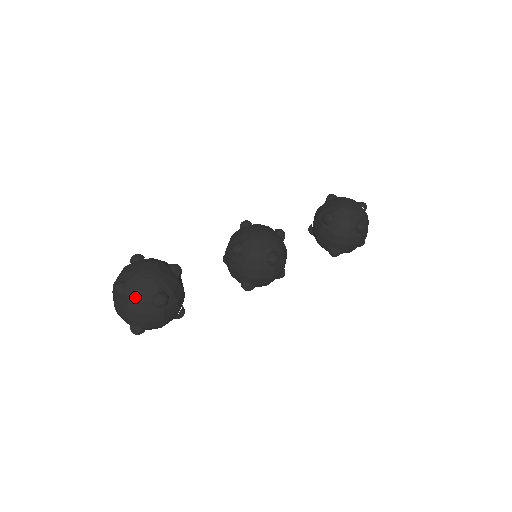
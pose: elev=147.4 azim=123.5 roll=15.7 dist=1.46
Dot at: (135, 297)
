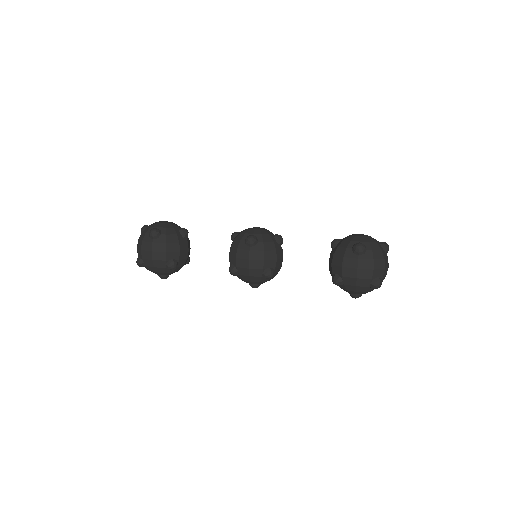
Dot at: (145, 230)
